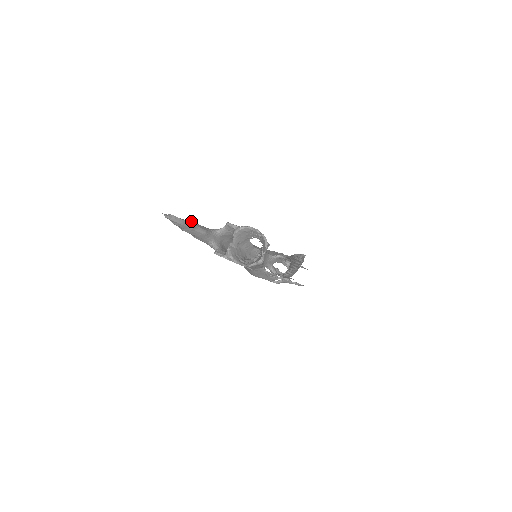
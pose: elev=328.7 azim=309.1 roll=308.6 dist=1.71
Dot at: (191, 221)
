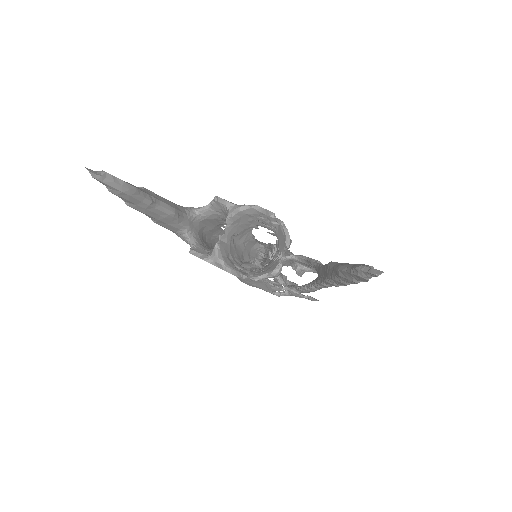
Dot at: occluded
